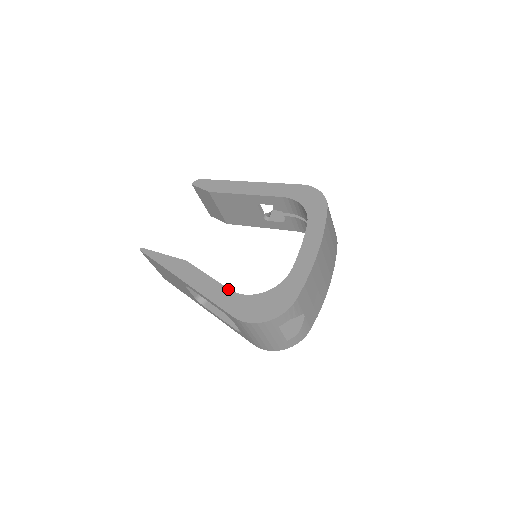
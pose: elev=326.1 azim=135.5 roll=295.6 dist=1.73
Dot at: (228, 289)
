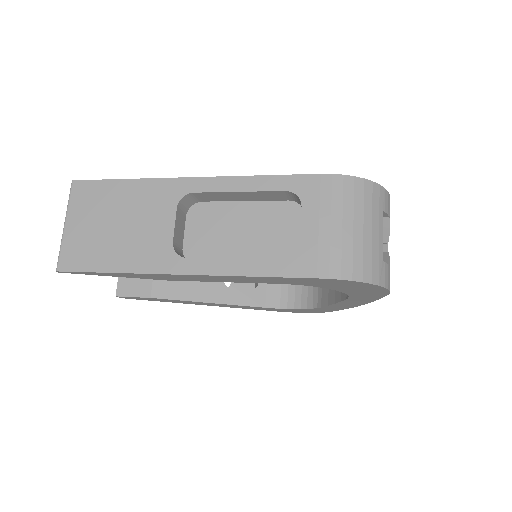
Dot at: occluded
